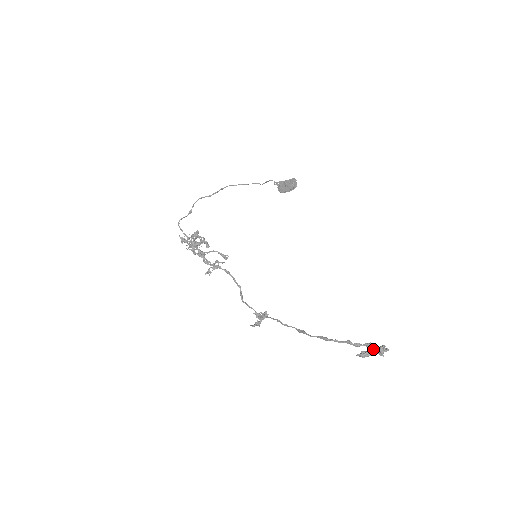
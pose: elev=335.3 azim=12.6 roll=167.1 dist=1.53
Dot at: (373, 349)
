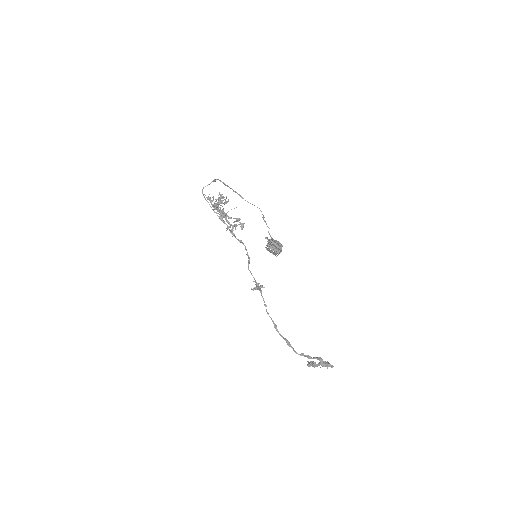
Dot at: (319, 364)
